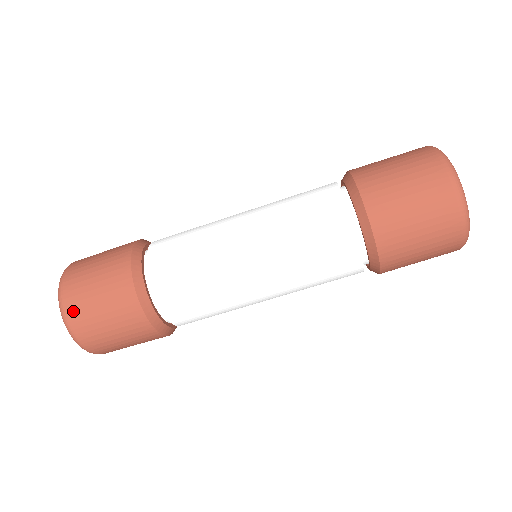
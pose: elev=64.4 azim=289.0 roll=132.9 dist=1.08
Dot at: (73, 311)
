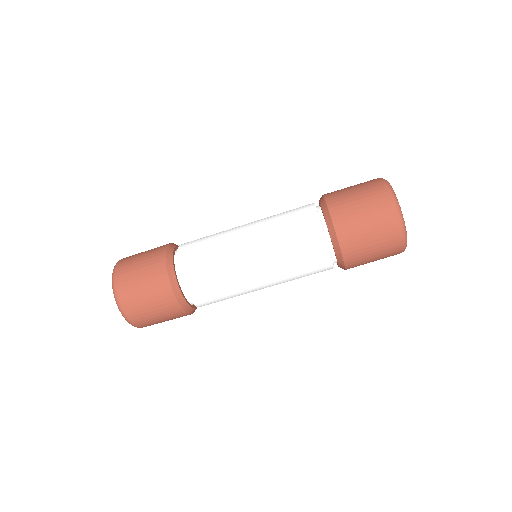
Dot at: (128, 306)
